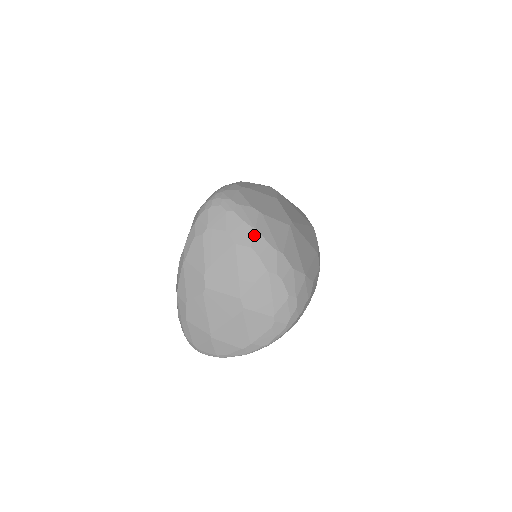
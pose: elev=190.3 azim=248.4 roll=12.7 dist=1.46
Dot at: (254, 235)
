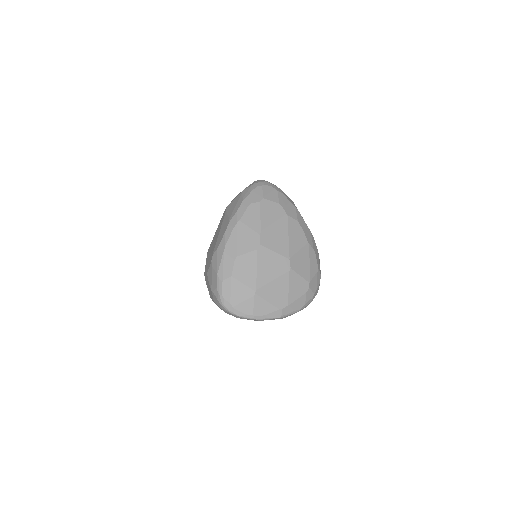
Dot at: (298, 214)
